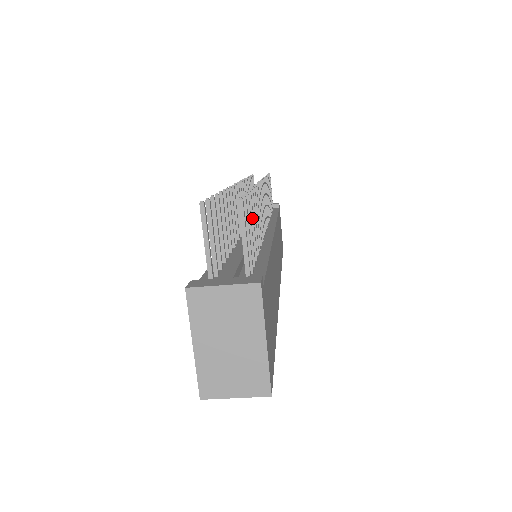
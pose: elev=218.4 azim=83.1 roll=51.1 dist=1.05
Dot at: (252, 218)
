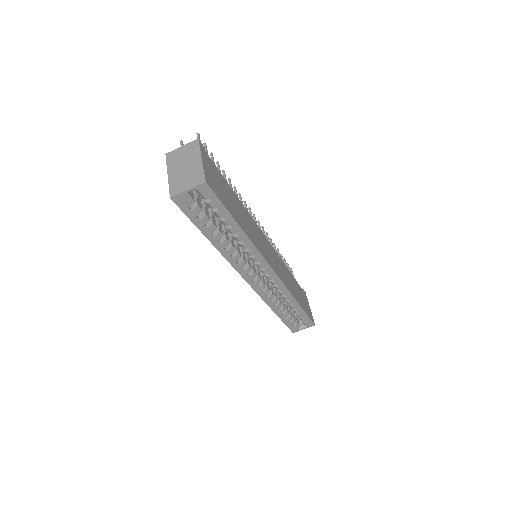
Dot at: occluded
